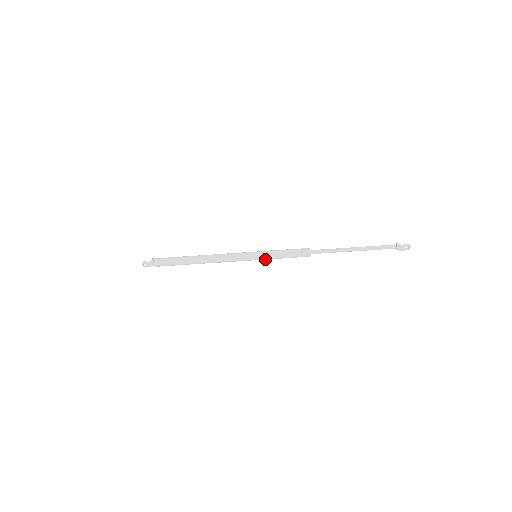
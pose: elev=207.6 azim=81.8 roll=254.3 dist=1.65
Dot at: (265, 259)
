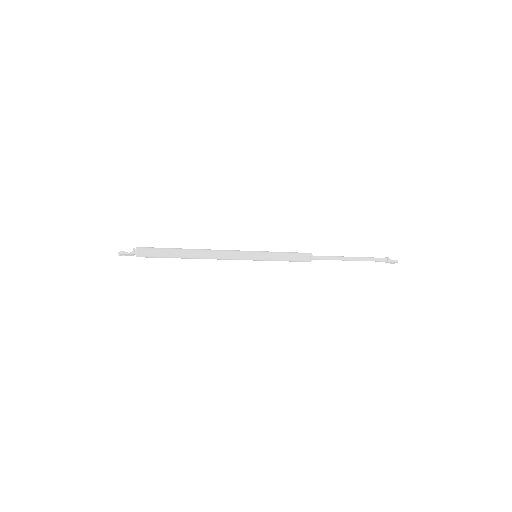
Dot at: (265, 260)
